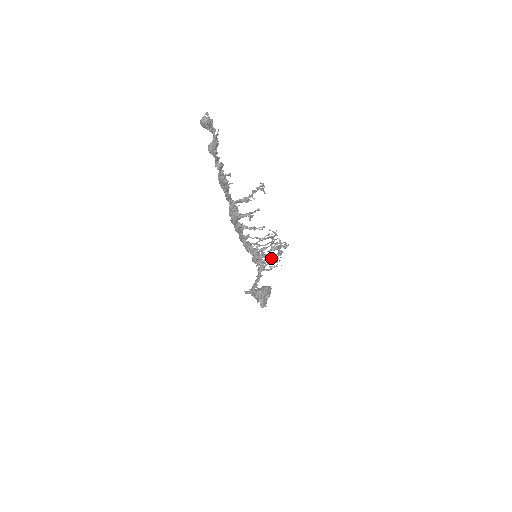
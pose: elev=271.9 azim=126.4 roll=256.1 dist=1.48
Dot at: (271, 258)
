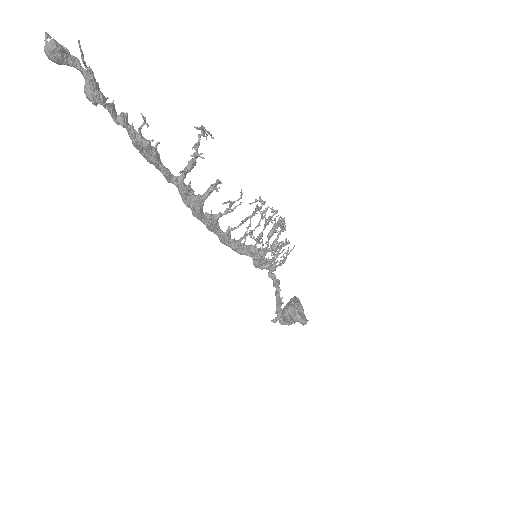
Dot at: (276, 242)
